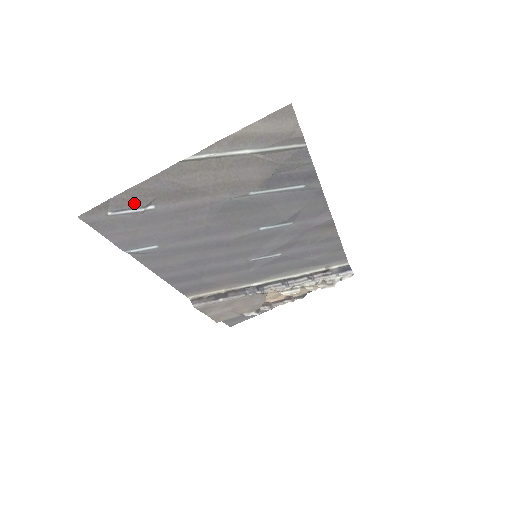
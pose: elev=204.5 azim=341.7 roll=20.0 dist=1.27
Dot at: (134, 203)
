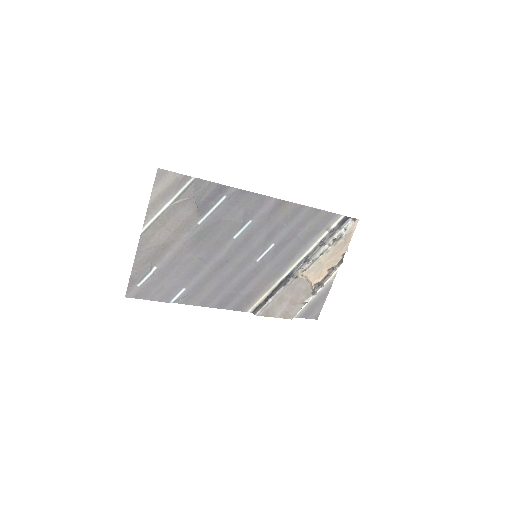
Dot at: (143, 272)
